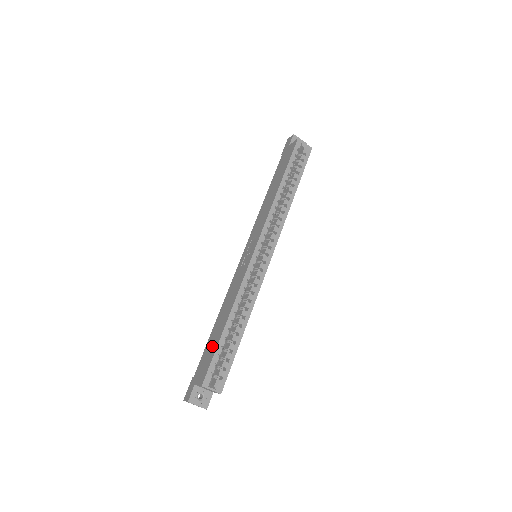
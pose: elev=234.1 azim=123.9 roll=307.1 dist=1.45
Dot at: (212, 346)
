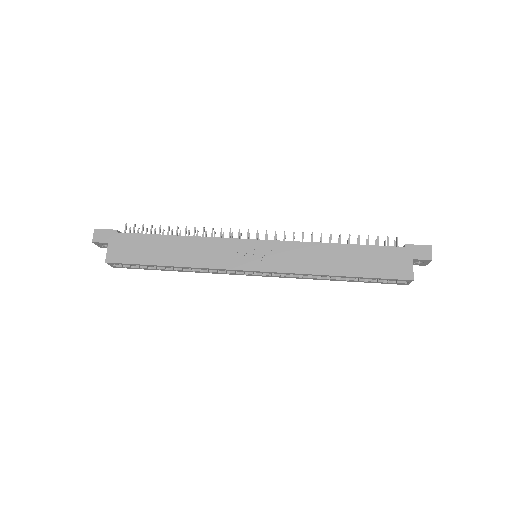
Dot at: (145, 253)
